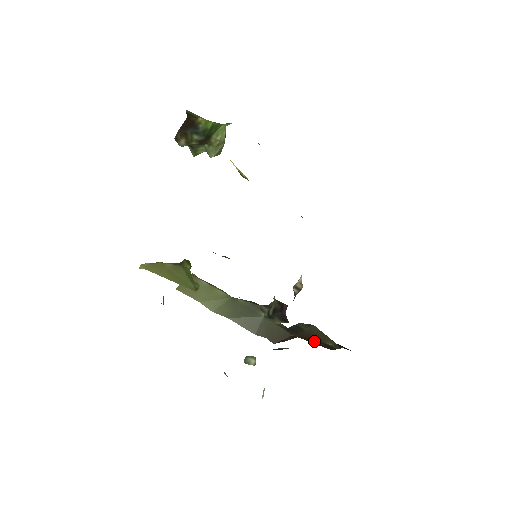
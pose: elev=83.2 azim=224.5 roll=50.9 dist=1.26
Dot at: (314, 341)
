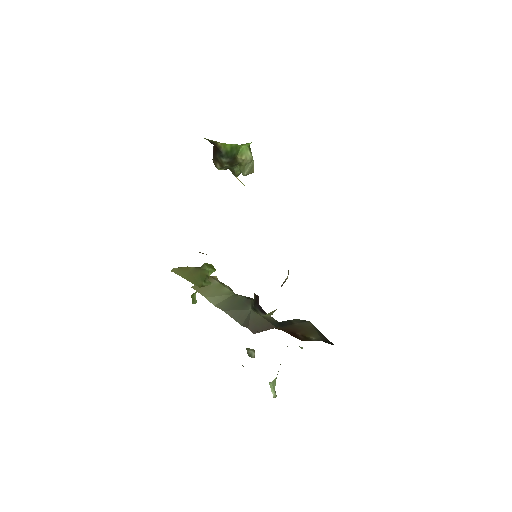
Dot at: (295, 334)
